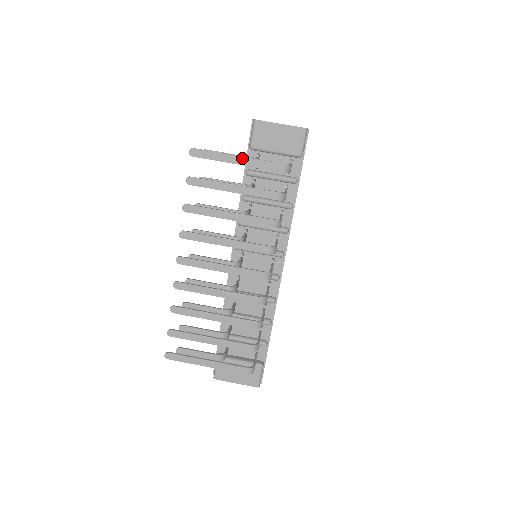
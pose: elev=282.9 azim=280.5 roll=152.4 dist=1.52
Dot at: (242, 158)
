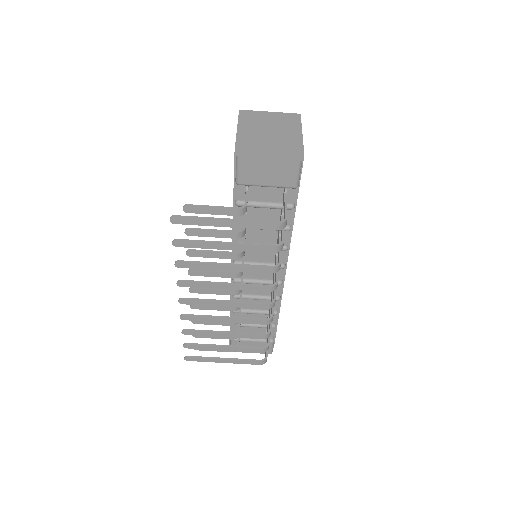
Dot at: (231, 222)
